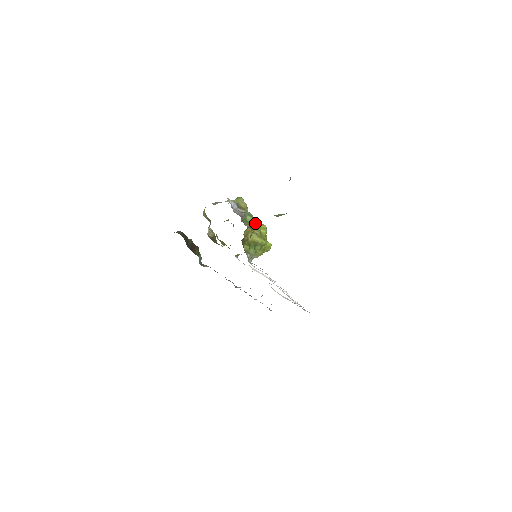
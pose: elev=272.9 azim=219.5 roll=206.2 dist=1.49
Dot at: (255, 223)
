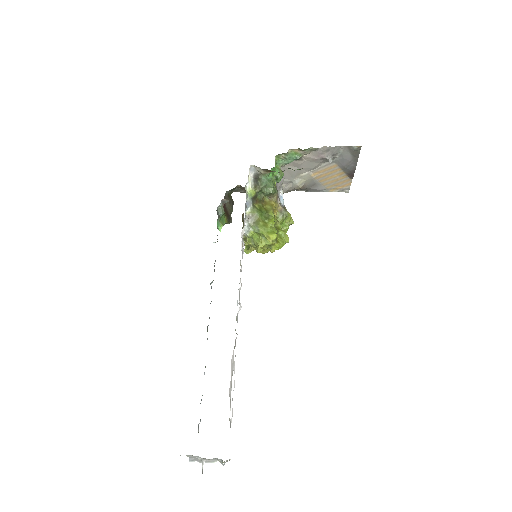
Dot at: occluded
